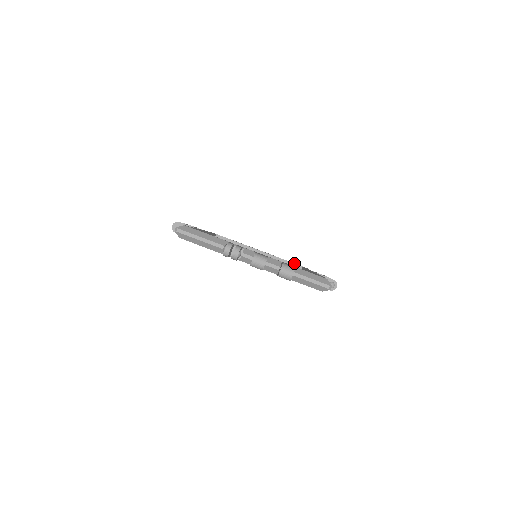
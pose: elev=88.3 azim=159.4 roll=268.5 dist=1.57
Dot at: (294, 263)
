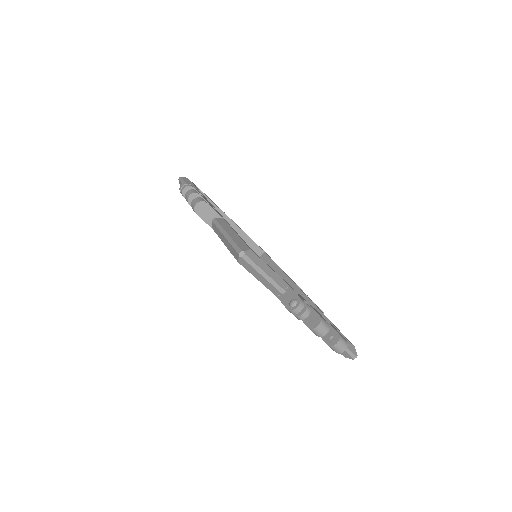
Dot at: occluded
